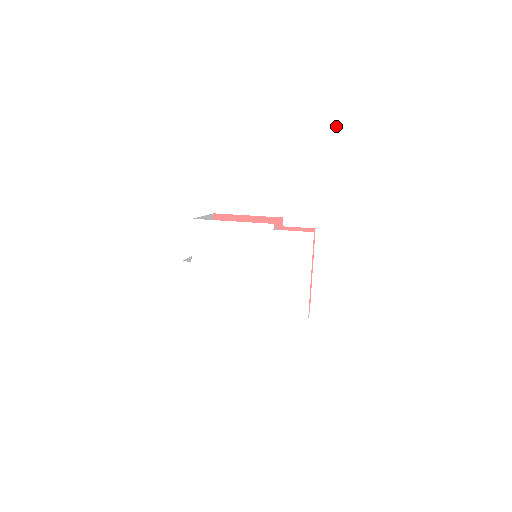
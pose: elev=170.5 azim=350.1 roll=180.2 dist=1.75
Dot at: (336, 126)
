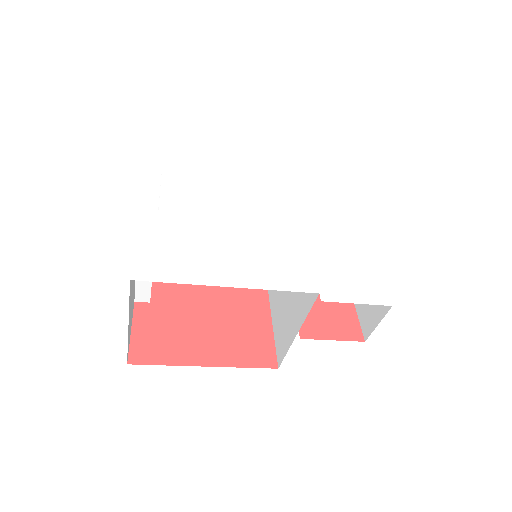
Dot at: (340, 116)
